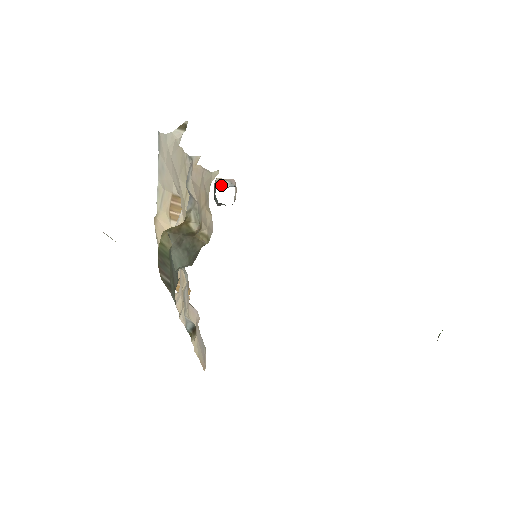
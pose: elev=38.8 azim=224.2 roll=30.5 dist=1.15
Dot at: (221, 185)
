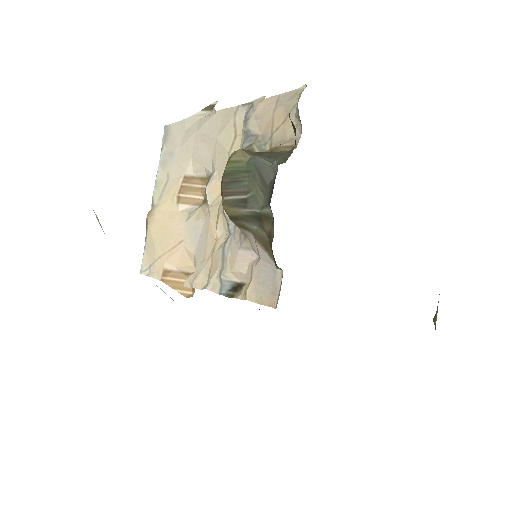
Dot at: occluded
